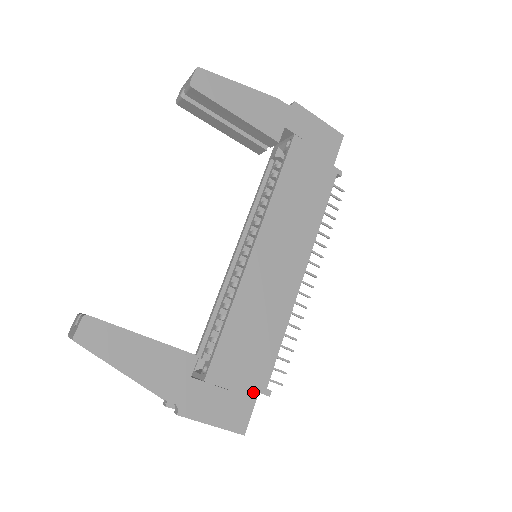
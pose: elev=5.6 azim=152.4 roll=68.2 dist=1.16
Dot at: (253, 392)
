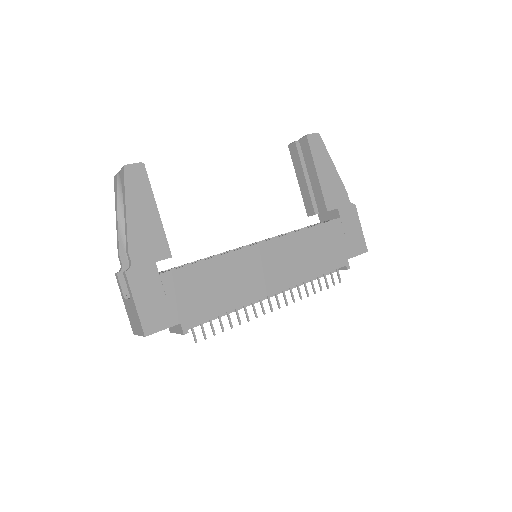
Dot at: (178, 318)
